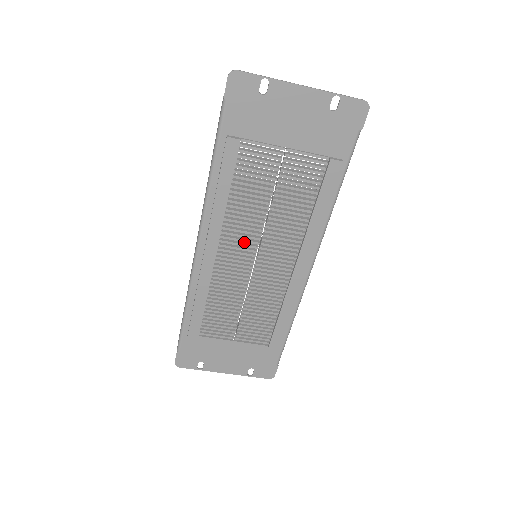
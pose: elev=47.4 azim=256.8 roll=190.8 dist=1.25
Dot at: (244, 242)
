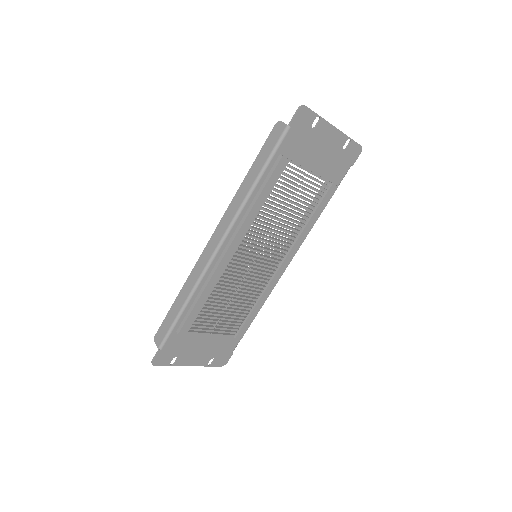
Dot at: (253, 244)
